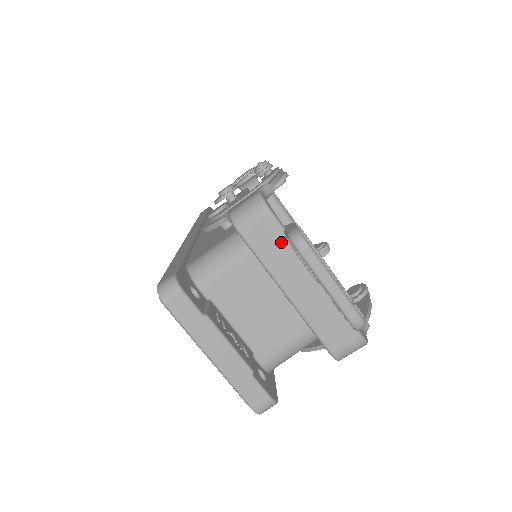
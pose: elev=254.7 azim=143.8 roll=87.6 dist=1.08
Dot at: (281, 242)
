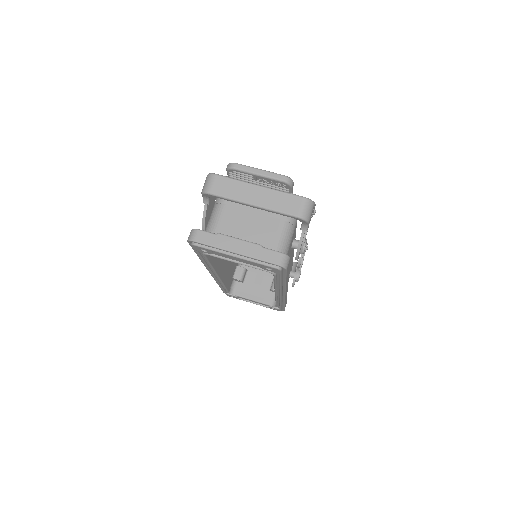
Dot at: (231, 183)
